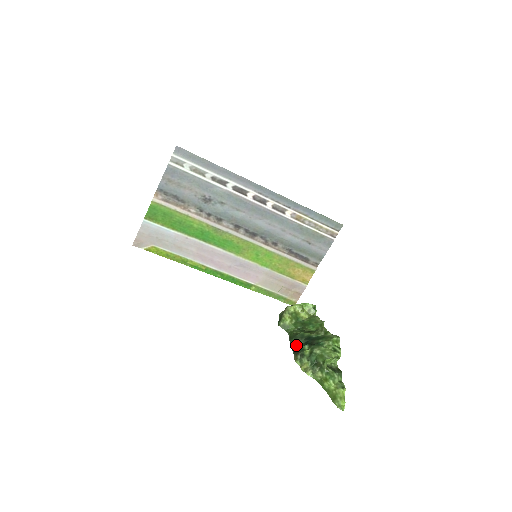
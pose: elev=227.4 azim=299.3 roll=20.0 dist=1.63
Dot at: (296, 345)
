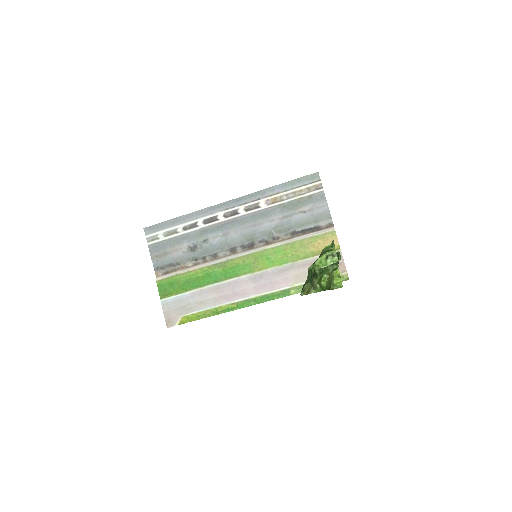
Dot at: occluded
